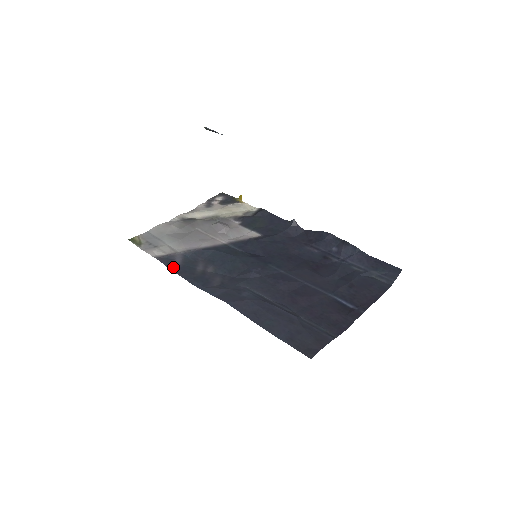
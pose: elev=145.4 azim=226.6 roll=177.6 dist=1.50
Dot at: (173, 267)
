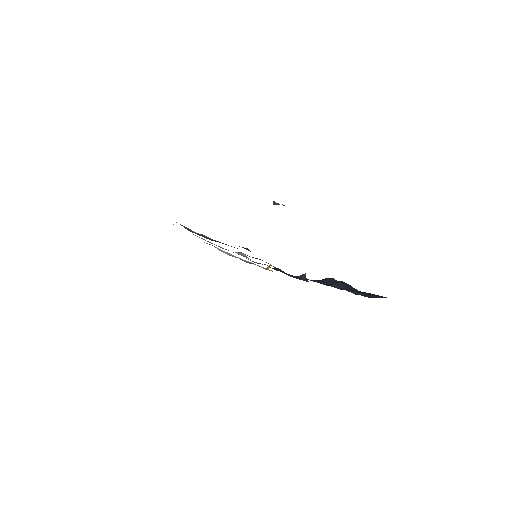
Dot at: occluded
